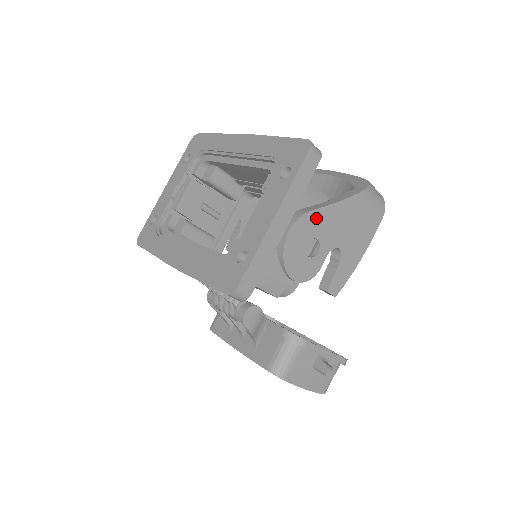
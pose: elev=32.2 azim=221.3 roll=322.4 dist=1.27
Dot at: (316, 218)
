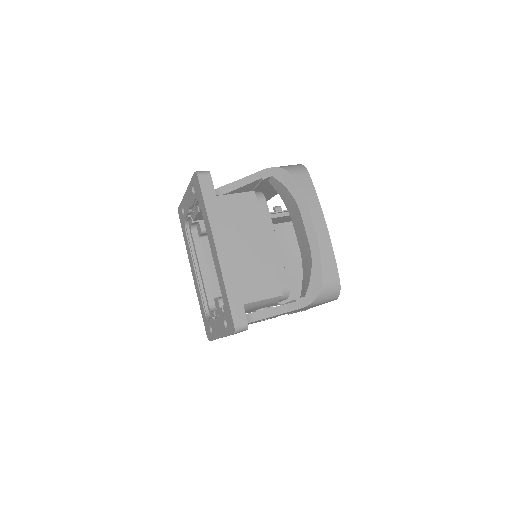
Dot at: occluded
